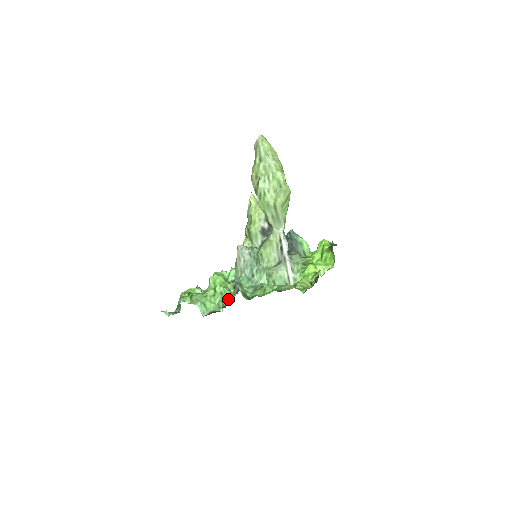
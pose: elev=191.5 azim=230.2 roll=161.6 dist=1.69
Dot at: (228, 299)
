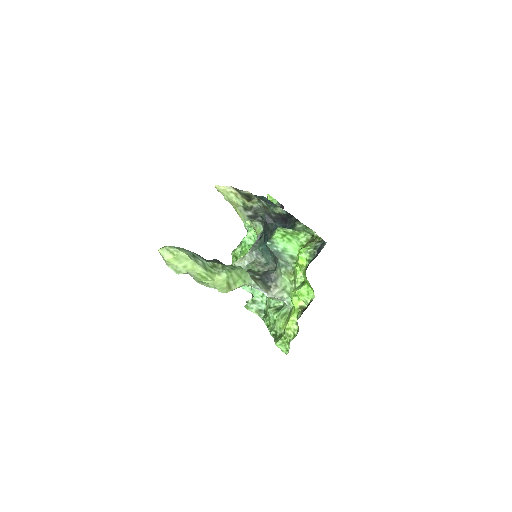
Dot at: occluded
